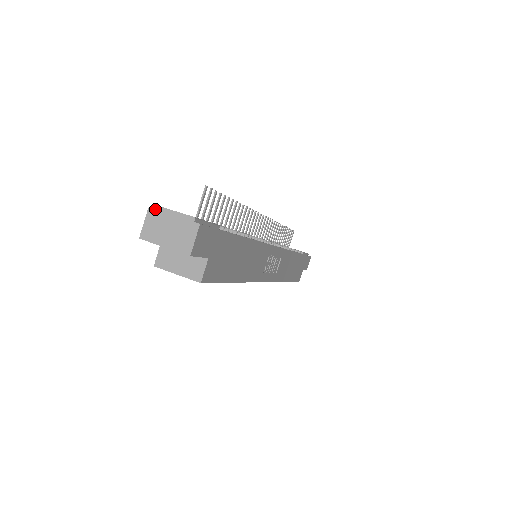
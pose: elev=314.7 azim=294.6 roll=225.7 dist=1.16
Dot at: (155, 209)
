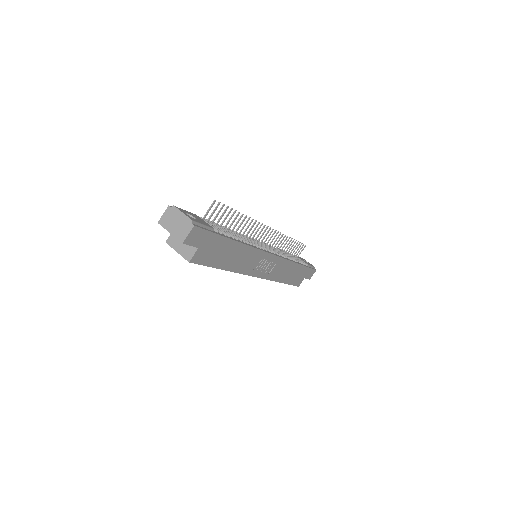
Dot at: (172, 207)
